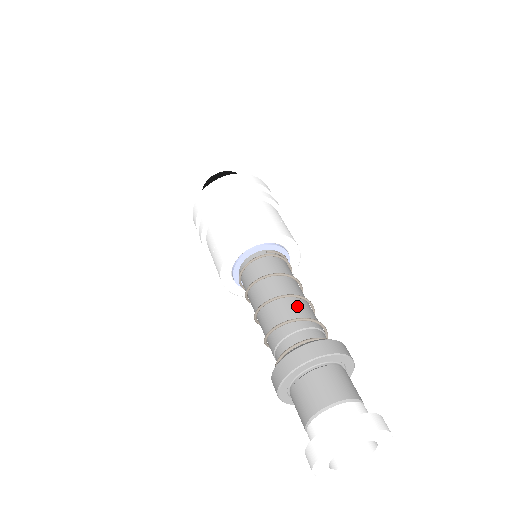
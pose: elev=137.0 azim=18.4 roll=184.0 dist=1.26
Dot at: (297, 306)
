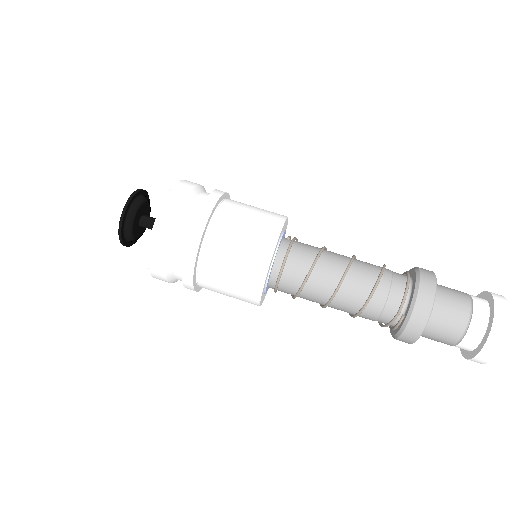
Dot at: (365, 263)
